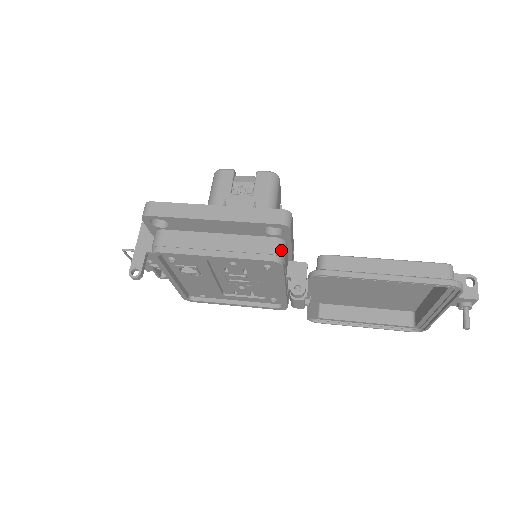
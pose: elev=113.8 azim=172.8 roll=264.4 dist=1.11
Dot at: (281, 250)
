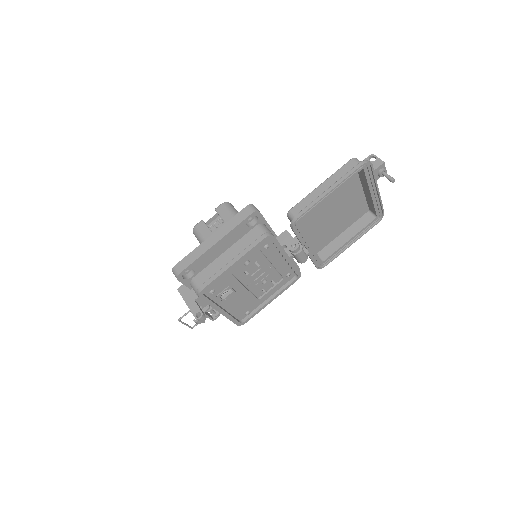
Dot at: (265, 229)
